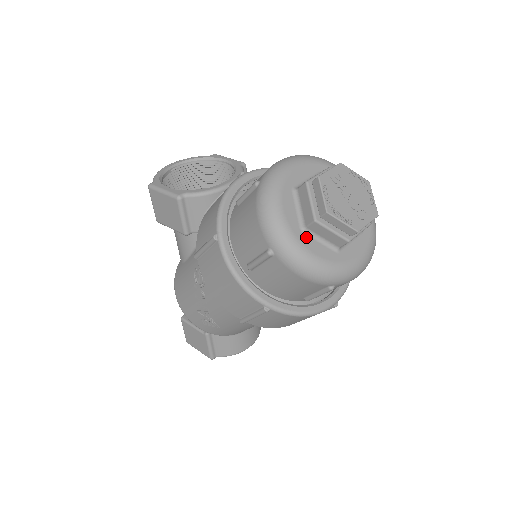
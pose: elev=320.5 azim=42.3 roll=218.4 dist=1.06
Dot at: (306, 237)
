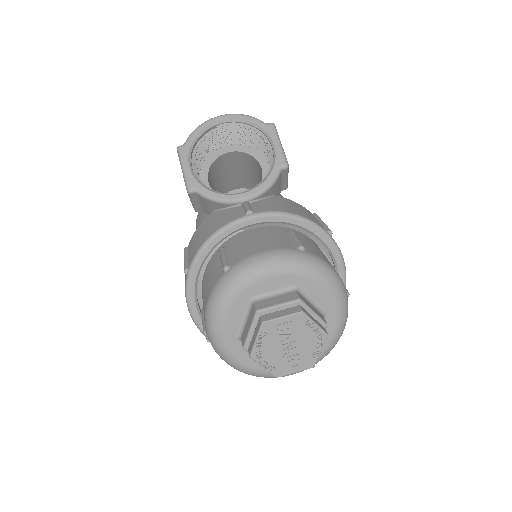
Dot at: (239, 344)
